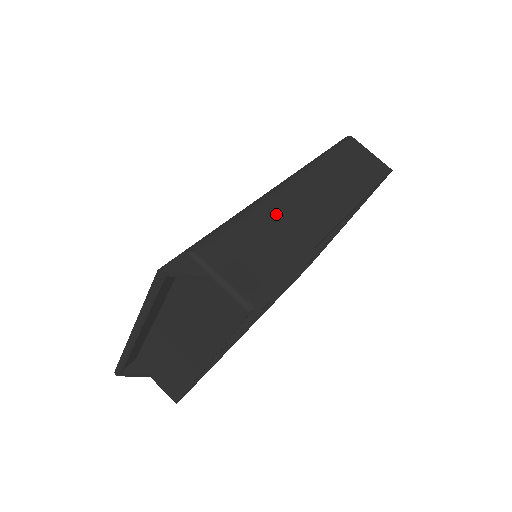
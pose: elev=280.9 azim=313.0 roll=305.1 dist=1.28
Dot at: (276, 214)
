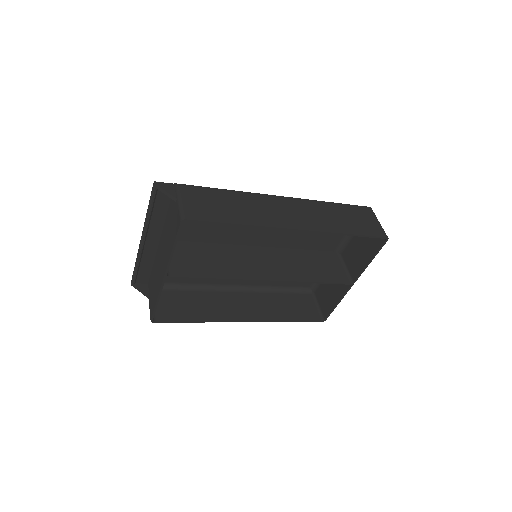
Dot at: (252, 201)
